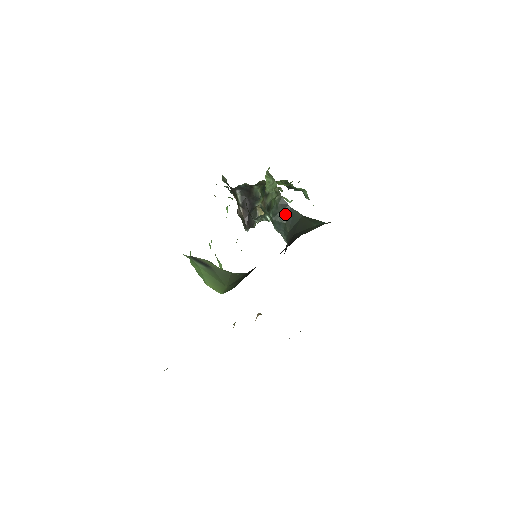
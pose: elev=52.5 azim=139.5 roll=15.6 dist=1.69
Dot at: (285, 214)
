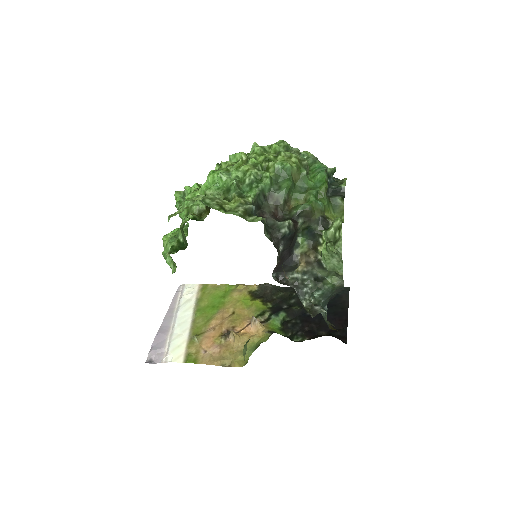
Dot at: occluded
